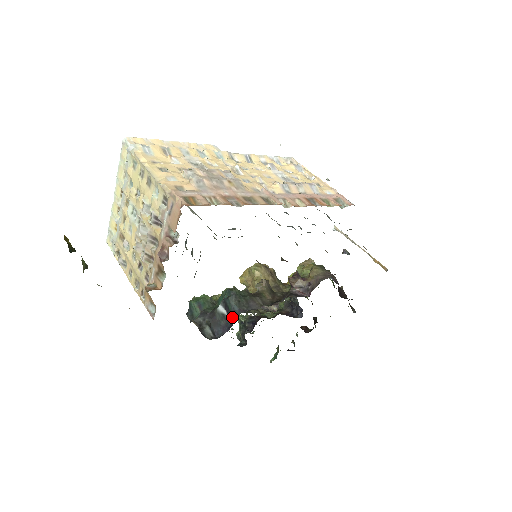
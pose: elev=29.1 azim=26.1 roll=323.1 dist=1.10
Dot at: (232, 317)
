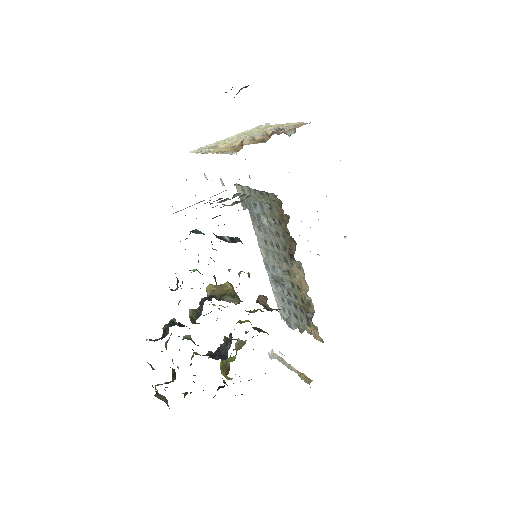
Dot at: (235, 242)
